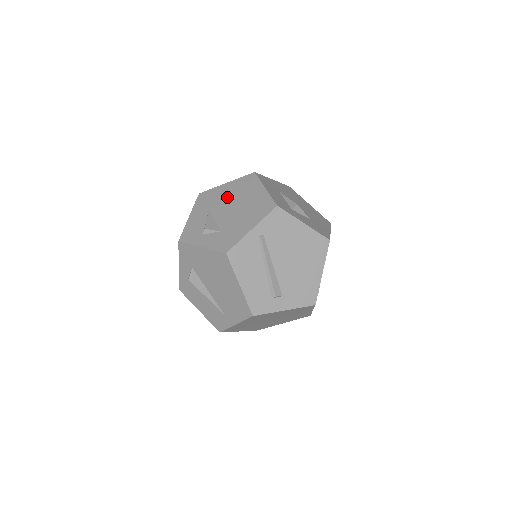
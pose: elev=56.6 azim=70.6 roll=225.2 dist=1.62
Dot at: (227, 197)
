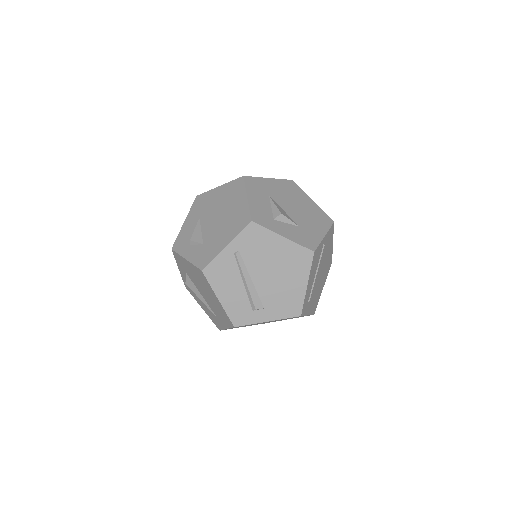
Dot at: (216, 204)
